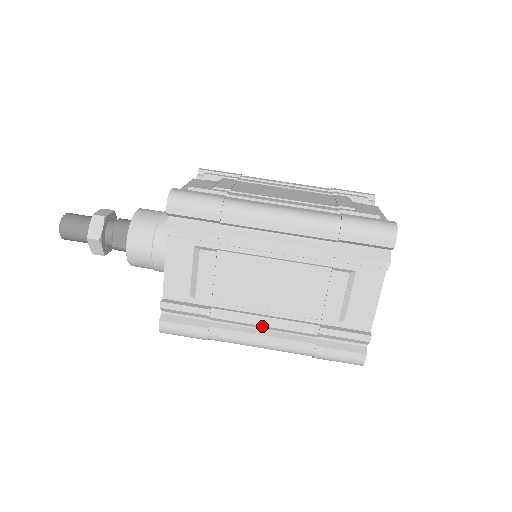
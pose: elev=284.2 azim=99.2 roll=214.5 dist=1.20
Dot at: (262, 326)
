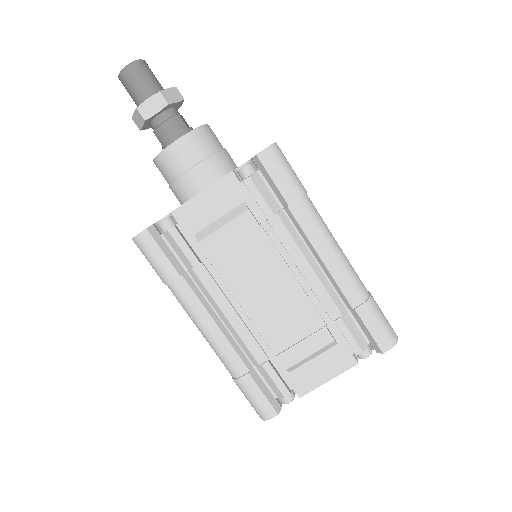
Dot at: occluded
